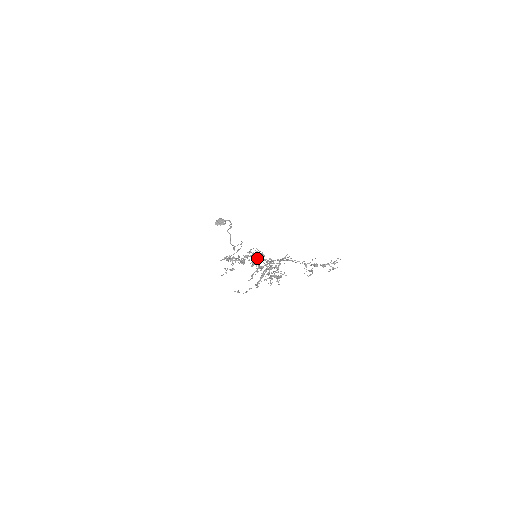
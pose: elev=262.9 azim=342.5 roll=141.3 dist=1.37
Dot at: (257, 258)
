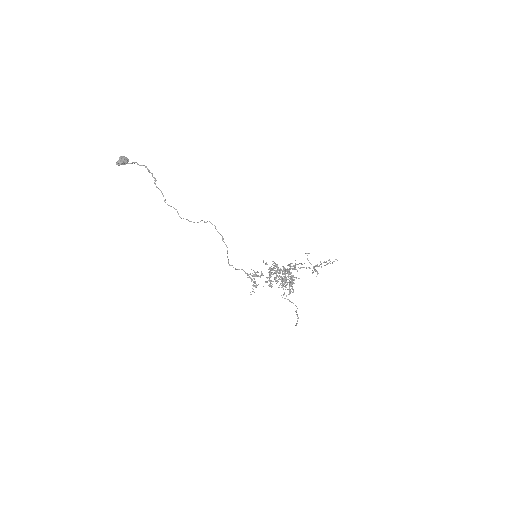
Dot at: (277, 272)
